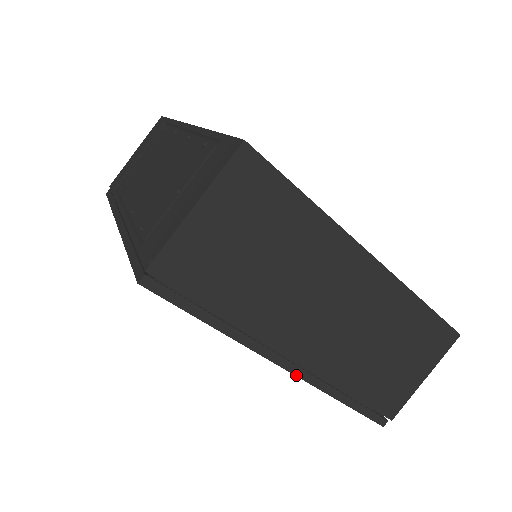
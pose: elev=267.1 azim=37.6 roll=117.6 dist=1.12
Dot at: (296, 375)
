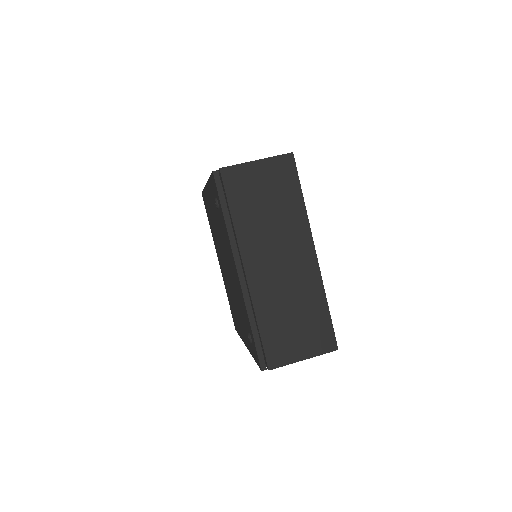
Dot at: (240, 282)
